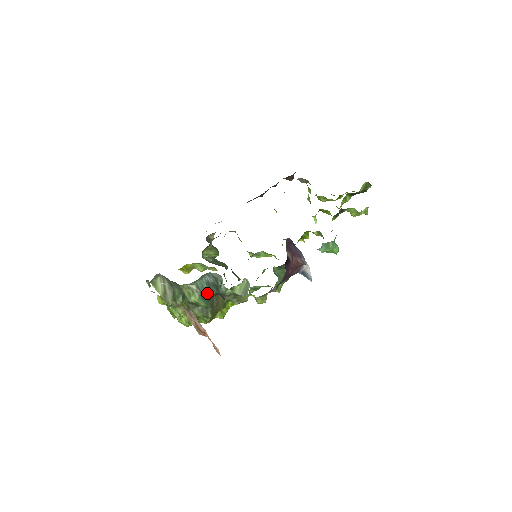
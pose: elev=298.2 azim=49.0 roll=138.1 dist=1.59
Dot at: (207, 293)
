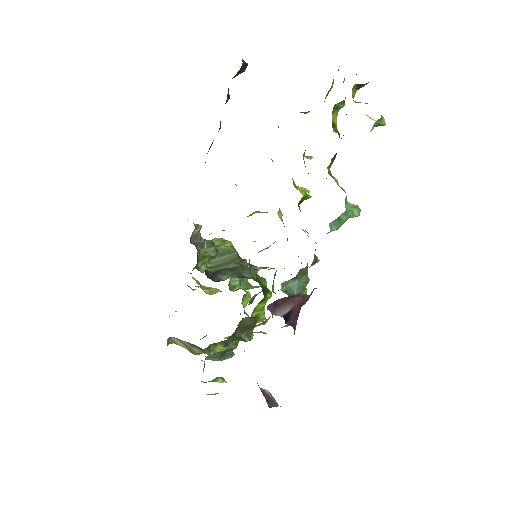
Dot at: (225, 352)
